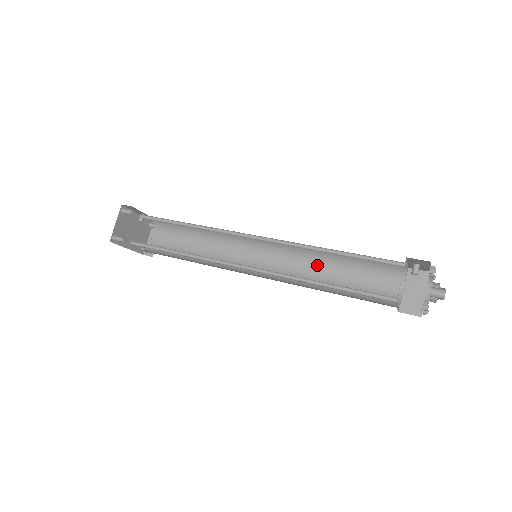
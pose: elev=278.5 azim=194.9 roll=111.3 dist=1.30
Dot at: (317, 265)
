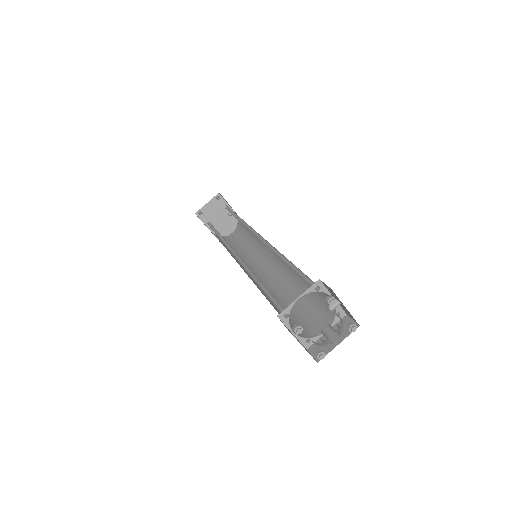
Dot at: (291, 284)
